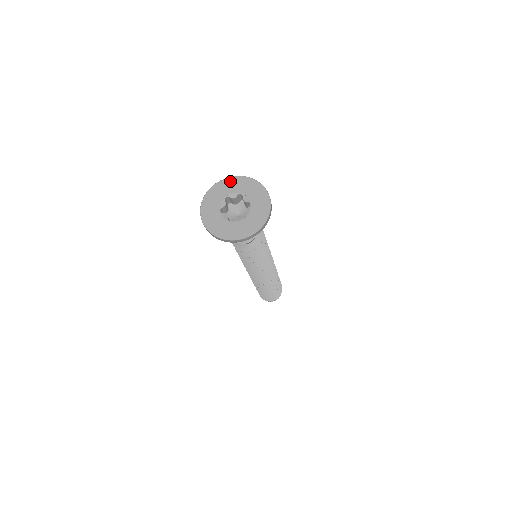
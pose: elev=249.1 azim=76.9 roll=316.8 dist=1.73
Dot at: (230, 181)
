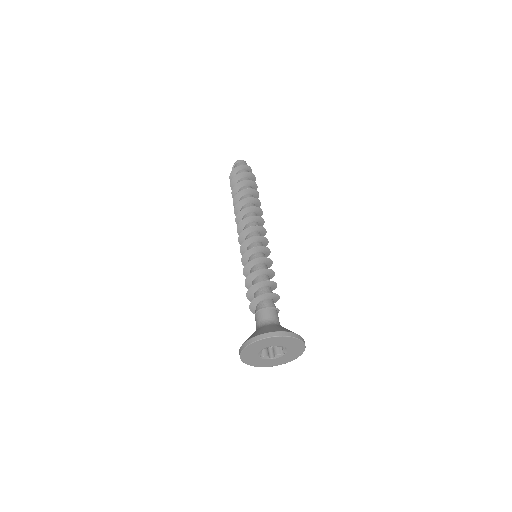
Dot at: (259, 343)
